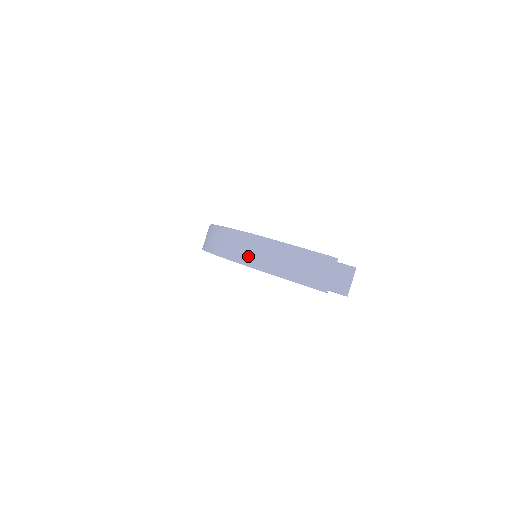
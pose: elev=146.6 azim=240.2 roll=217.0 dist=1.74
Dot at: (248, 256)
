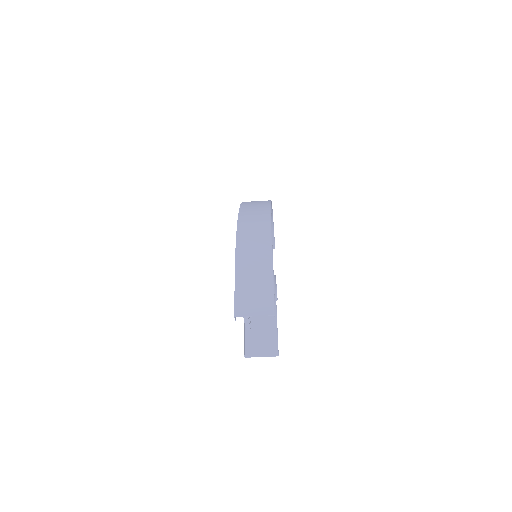
Dot at: (247, 232)
